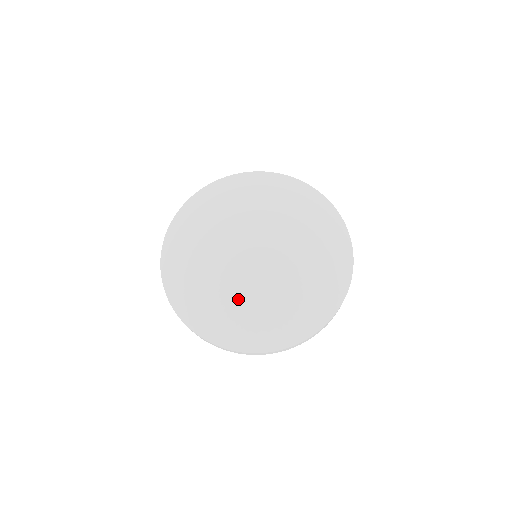
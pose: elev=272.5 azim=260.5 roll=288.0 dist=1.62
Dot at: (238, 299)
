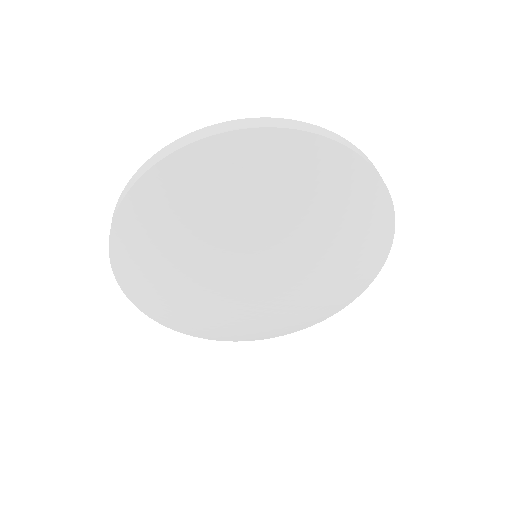
Dot at: (302, 305)
